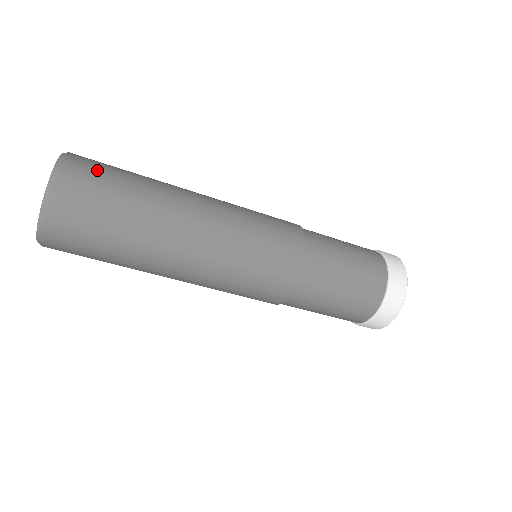
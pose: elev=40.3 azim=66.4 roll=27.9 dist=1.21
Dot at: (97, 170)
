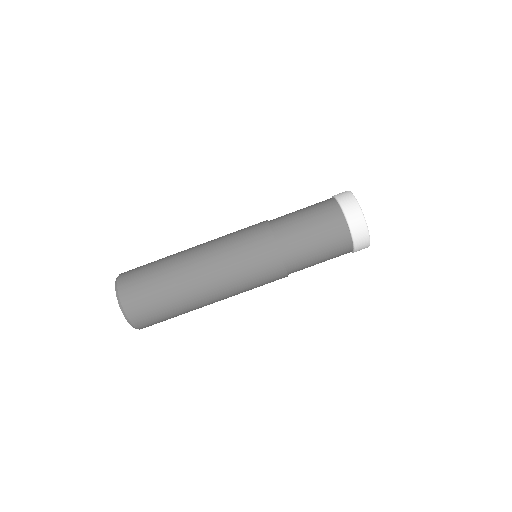
Dot at: (136, 279)
